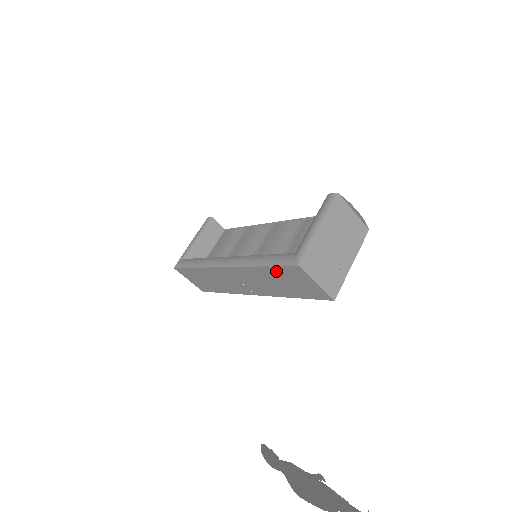
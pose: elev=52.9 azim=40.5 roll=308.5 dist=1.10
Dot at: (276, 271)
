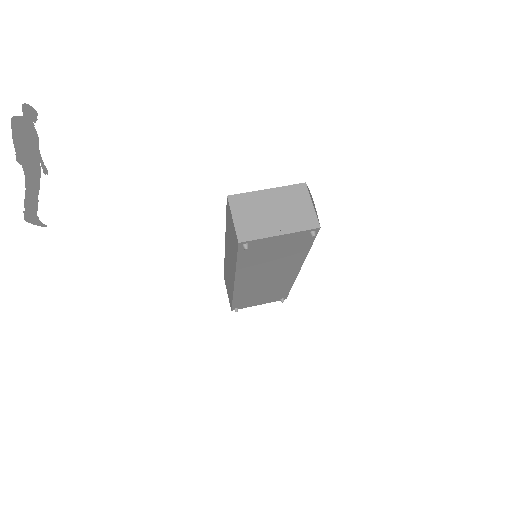
Dot at: (228, 220)
